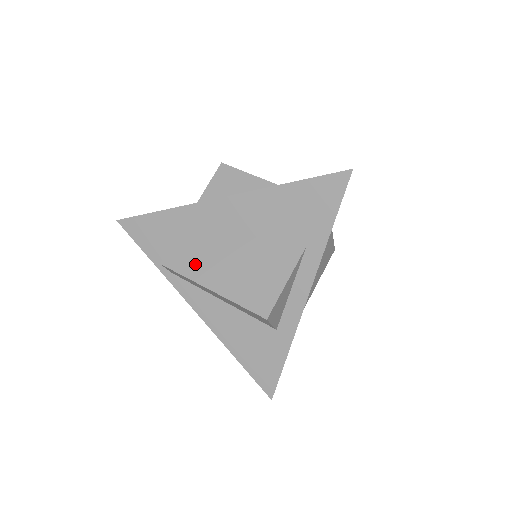
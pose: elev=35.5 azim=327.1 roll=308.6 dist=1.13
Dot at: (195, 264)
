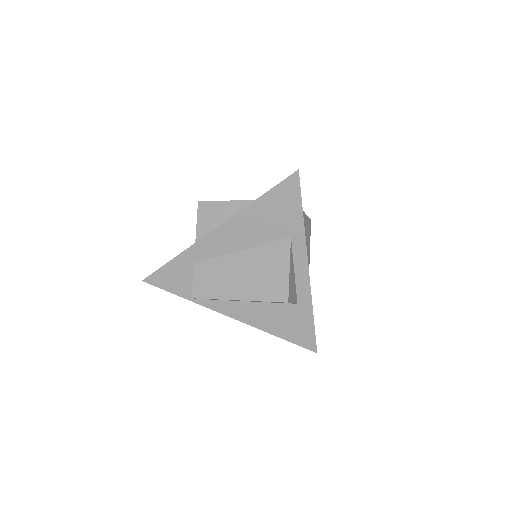
Dot at: (217, 287)
